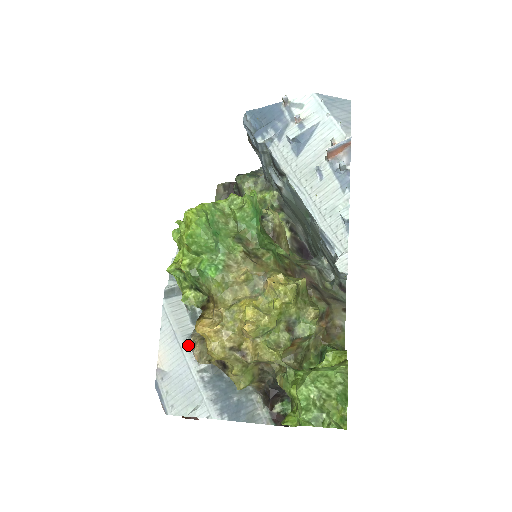
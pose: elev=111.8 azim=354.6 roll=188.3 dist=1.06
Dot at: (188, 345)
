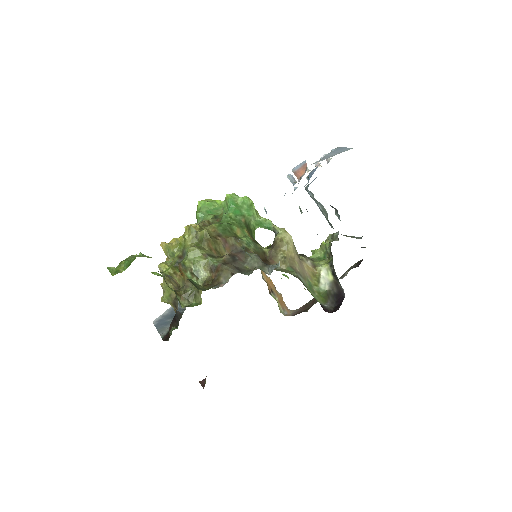
Dot at: occluded
